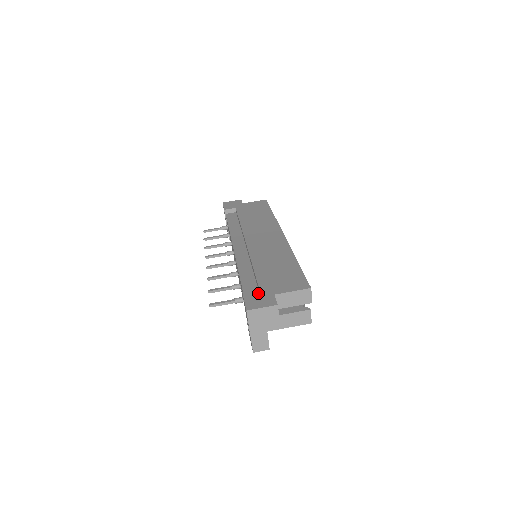
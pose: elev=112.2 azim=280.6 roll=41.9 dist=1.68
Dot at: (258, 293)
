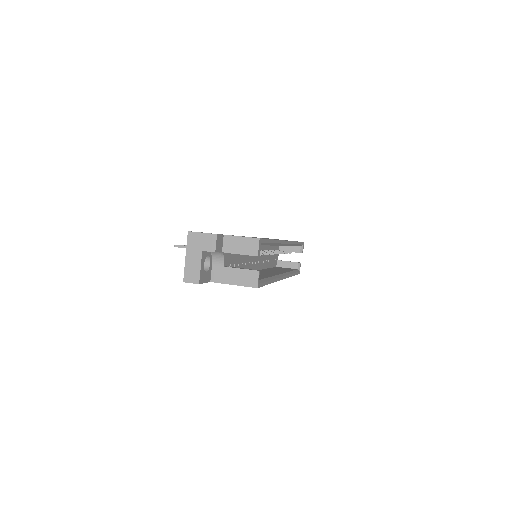
Dot at: occluded
